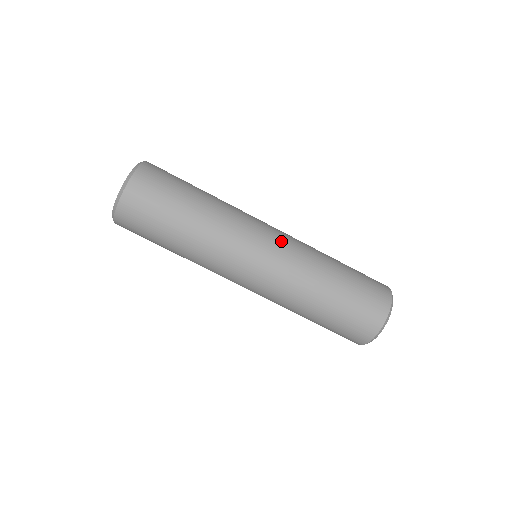
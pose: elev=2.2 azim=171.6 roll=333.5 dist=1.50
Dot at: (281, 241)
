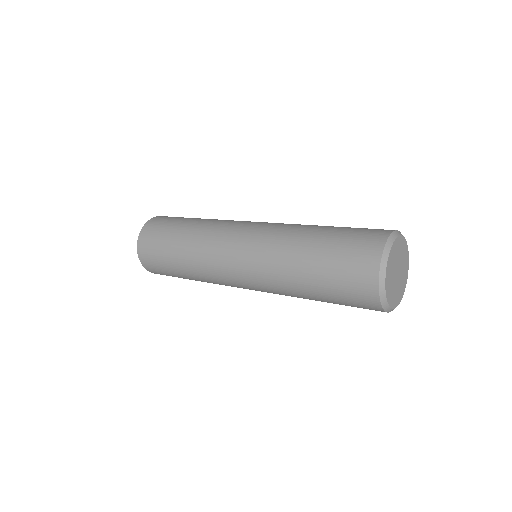
Dot at: (254, 232)
